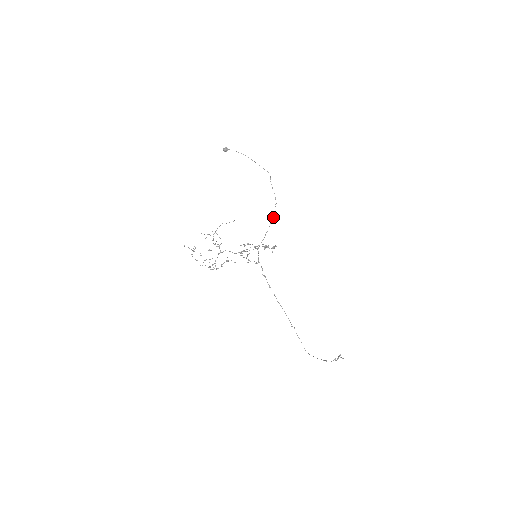
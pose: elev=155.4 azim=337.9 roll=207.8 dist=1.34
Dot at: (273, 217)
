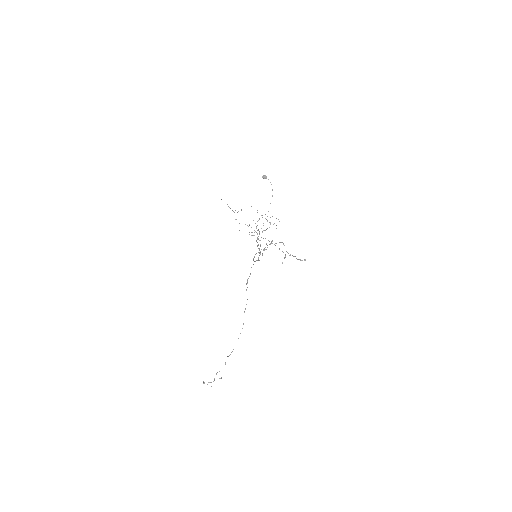
Dot at: occluded
